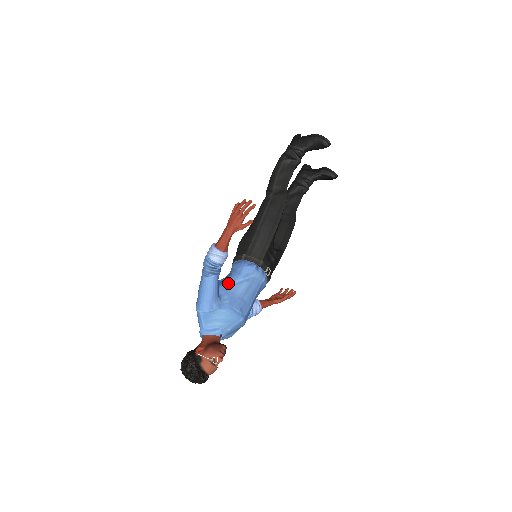
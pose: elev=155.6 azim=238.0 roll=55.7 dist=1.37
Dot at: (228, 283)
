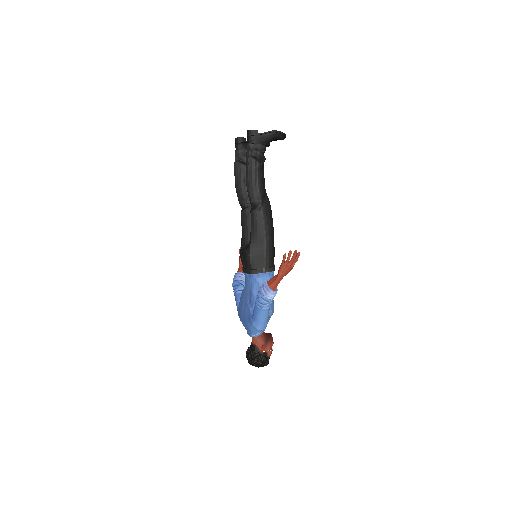
Dot at: occluded
